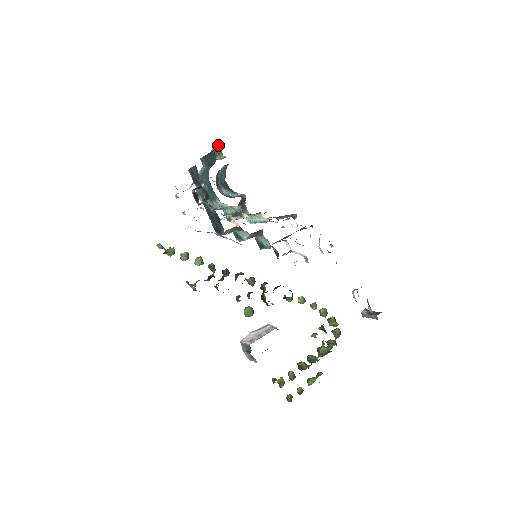
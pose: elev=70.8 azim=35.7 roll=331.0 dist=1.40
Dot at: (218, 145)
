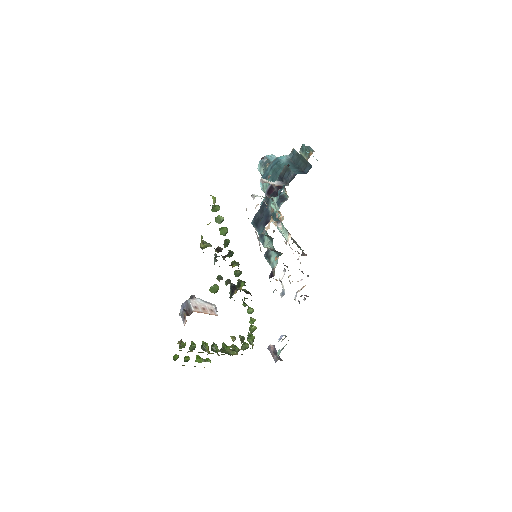
Dot at: (313, 150)
